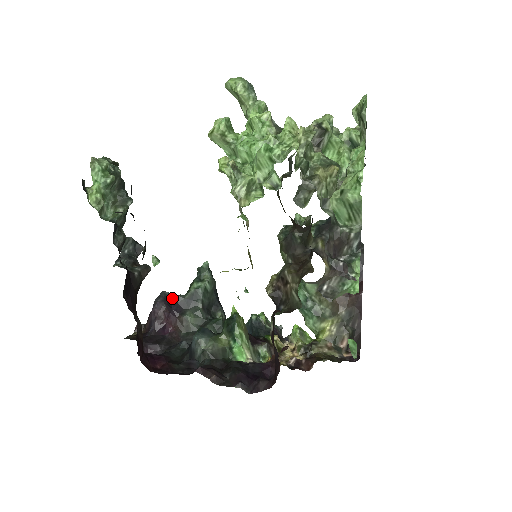
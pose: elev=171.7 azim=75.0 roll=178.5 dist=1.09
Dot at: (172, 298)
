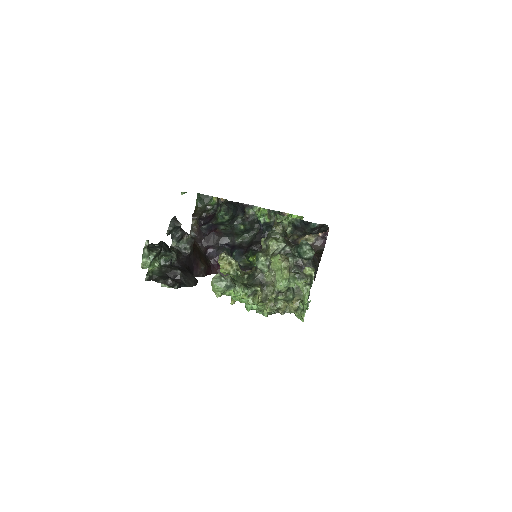
Dot at: (209, 224)
